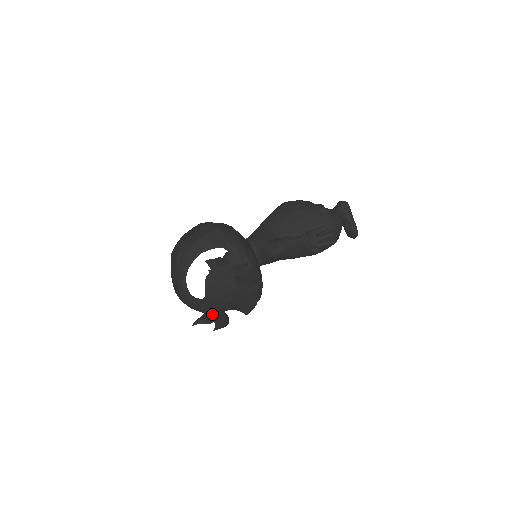
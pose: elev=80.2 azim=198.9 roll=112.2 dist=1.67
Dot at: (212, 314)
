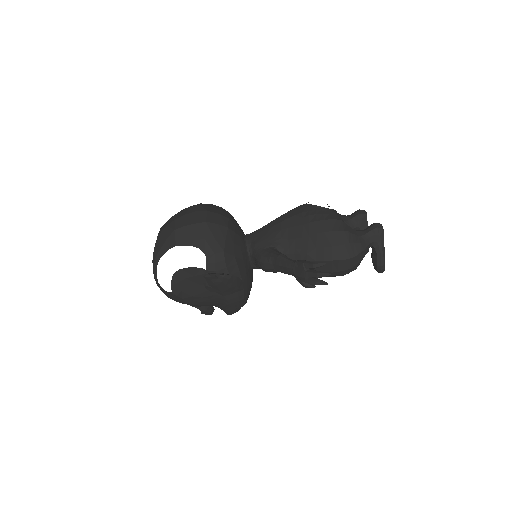
Dot at: occluded
